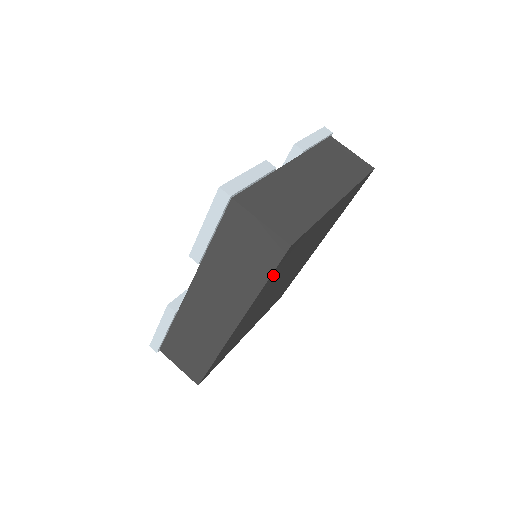
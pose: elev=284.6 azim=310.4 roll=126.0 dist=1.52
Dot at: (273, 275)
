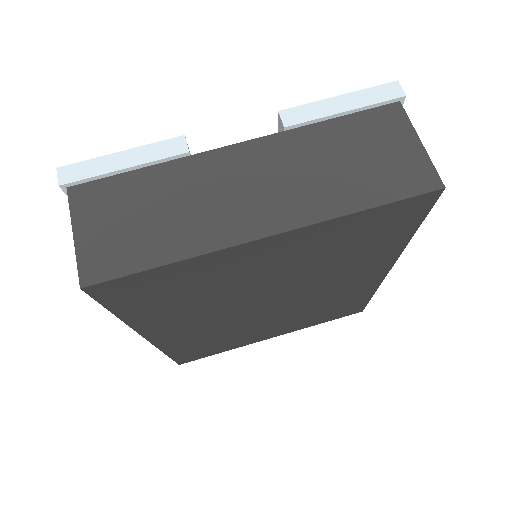
Dot at: (128, 307)
